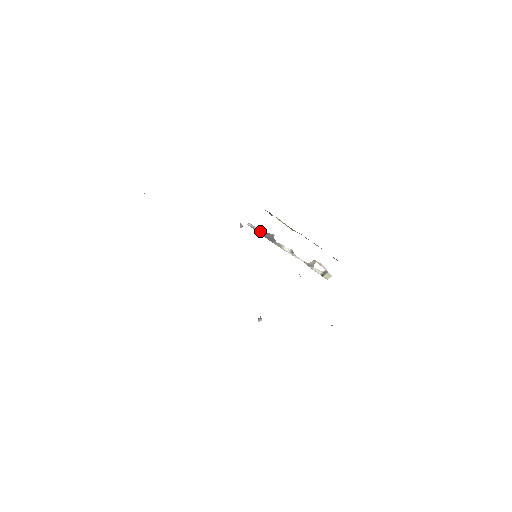
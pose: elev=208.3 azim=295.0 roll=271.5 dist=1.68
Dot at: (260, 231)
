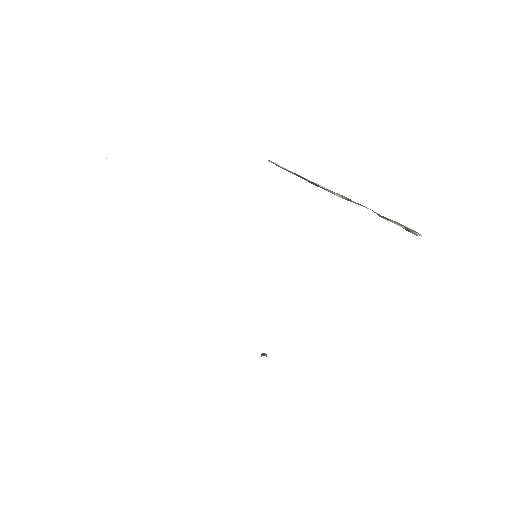
Dot at: (289, 171)
